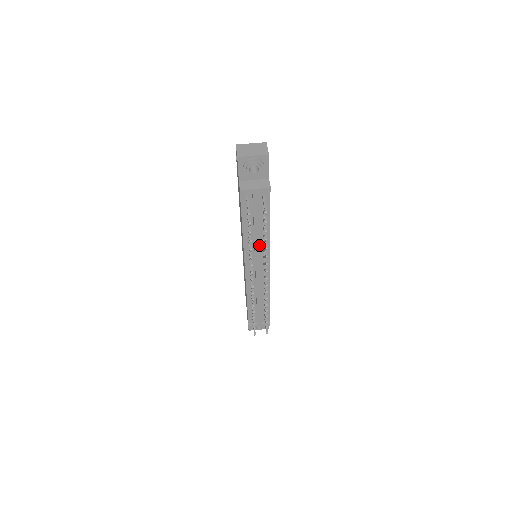
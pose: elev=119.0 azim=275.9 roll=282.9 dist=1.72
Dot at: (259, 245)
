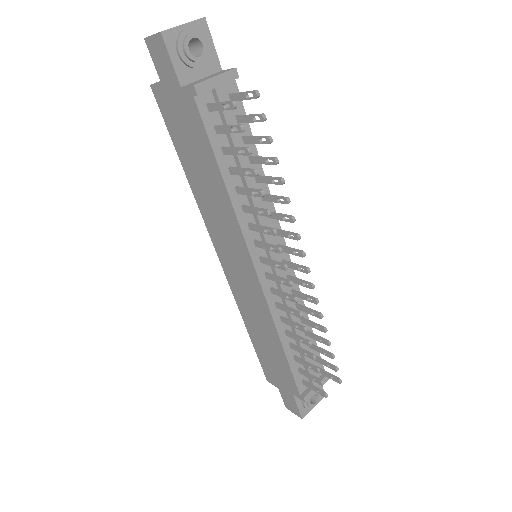
Dot at: (260, 205)
